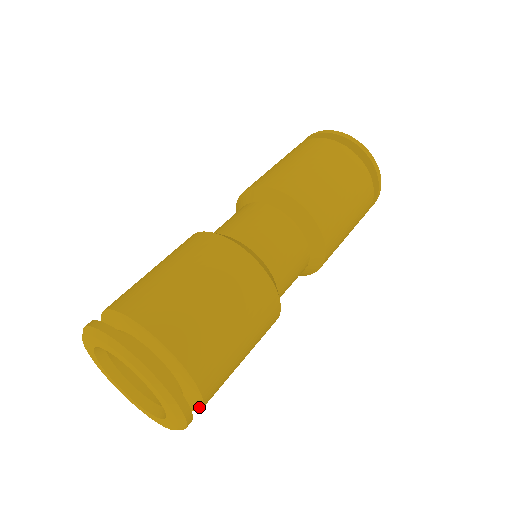
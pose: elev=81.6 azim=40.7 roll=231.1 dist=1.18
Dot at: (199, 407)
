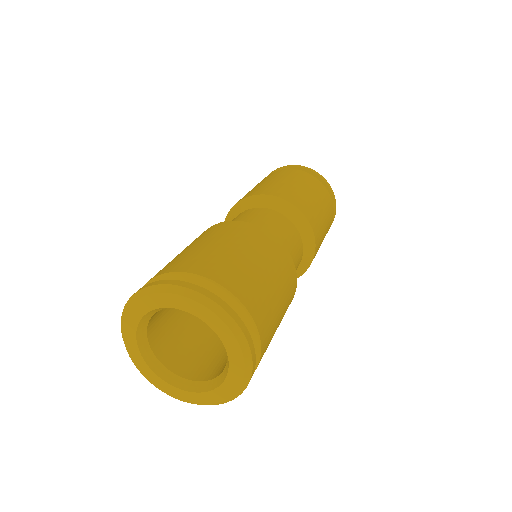
Dot at: (257, 348)
